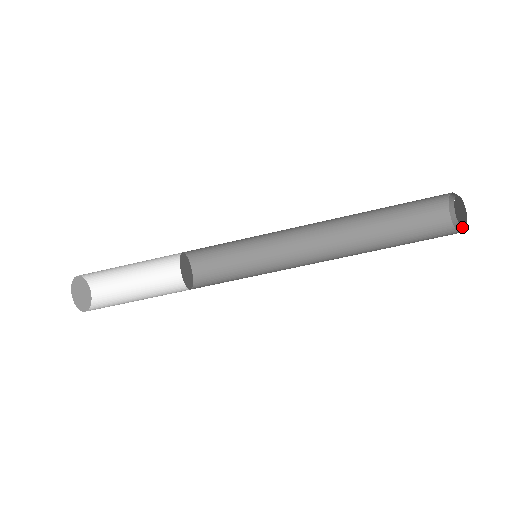
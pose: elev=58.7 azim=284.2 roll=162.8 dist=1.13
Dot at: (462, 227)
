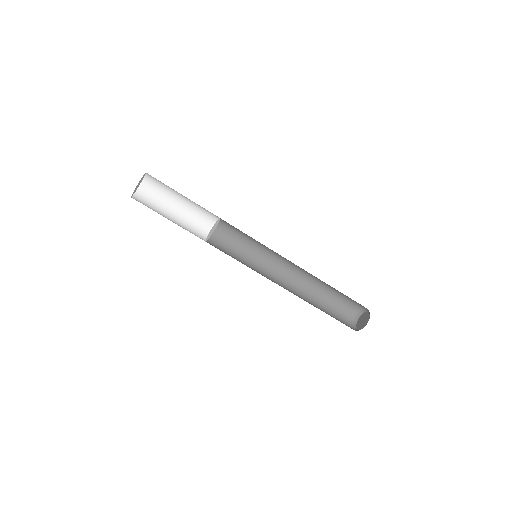
Dot at: occluded
